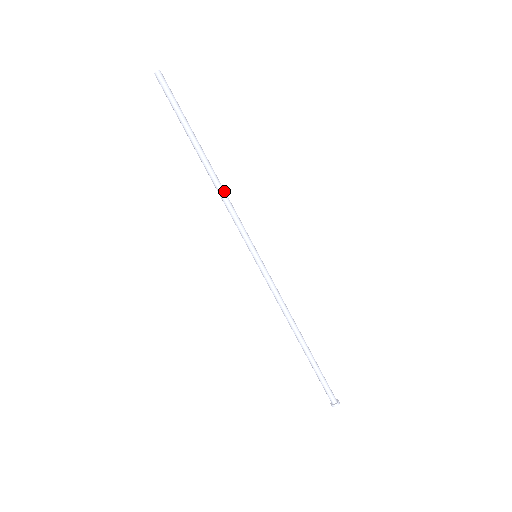
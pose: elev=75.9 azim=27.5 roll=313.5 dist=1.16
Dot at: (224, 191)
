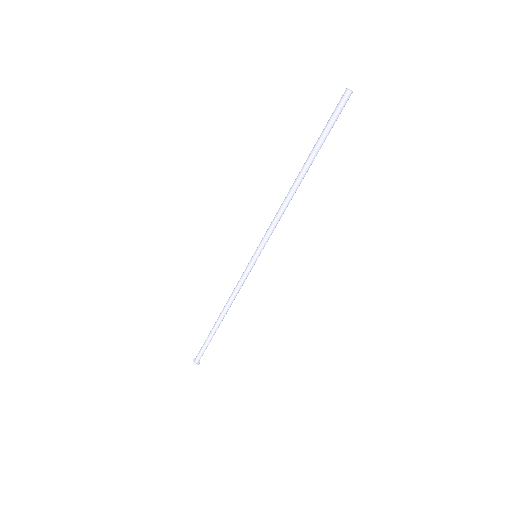
Dot at: (287, 205)
